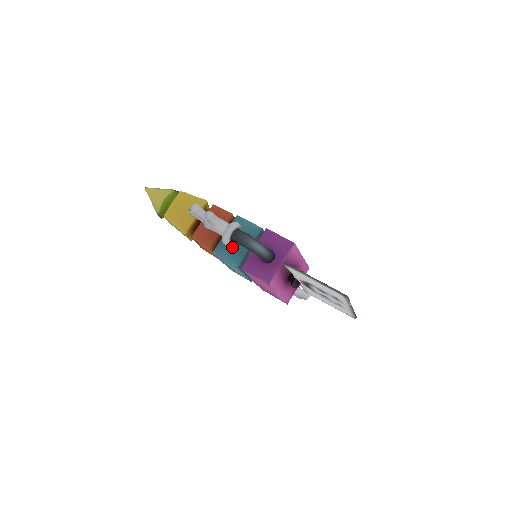
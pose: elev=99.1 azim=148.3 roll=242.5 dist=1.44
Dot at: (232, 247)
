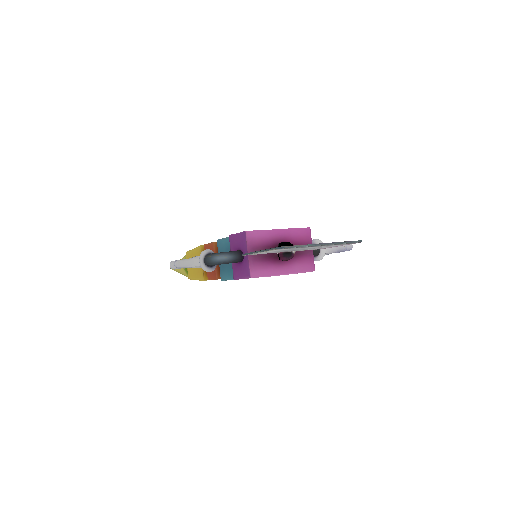
Dot at: (226, 267)
